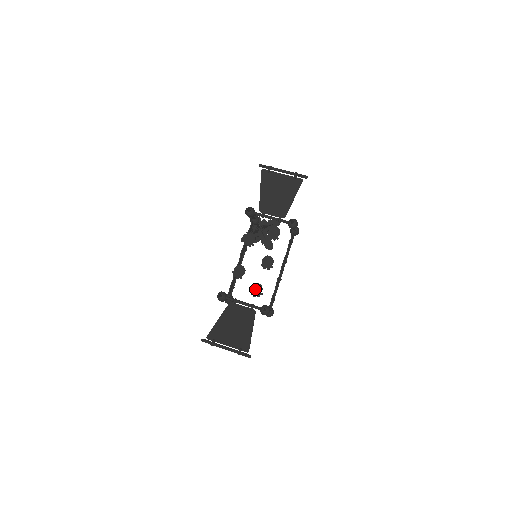
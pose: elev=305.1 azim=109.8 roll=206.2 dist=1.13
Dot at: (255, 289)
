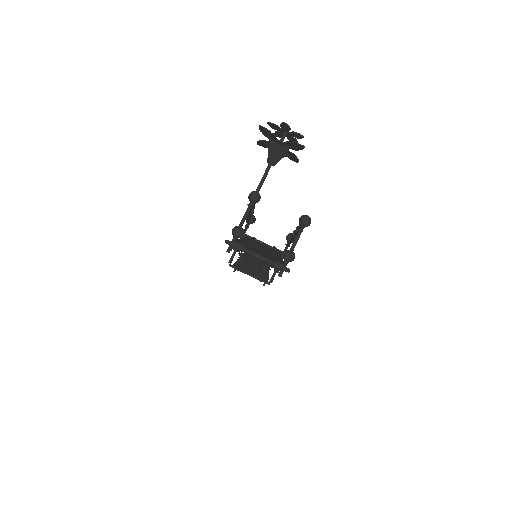
Dot at: occluded
